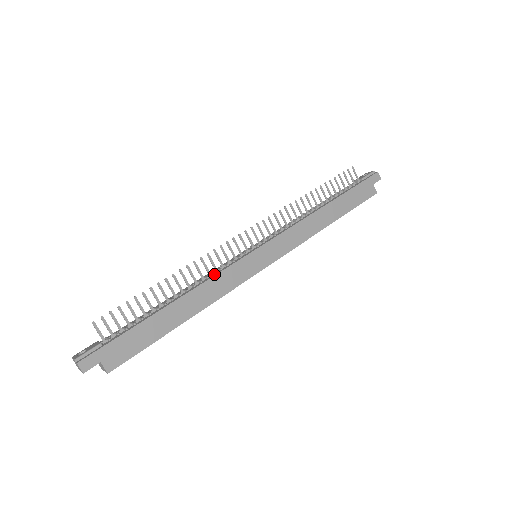
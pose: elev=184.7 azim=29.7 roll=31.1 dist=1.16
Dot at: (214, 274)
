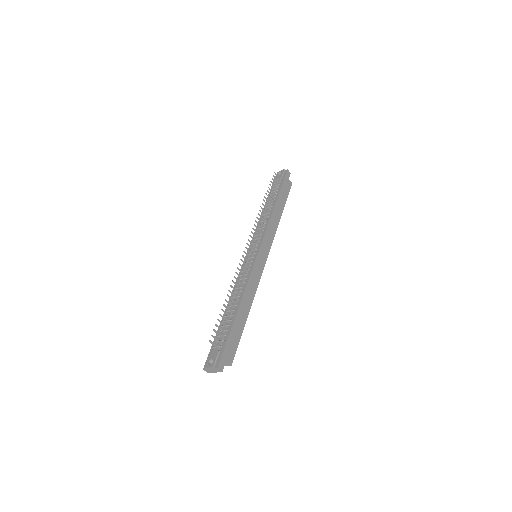
Dot at: (246, 279)
